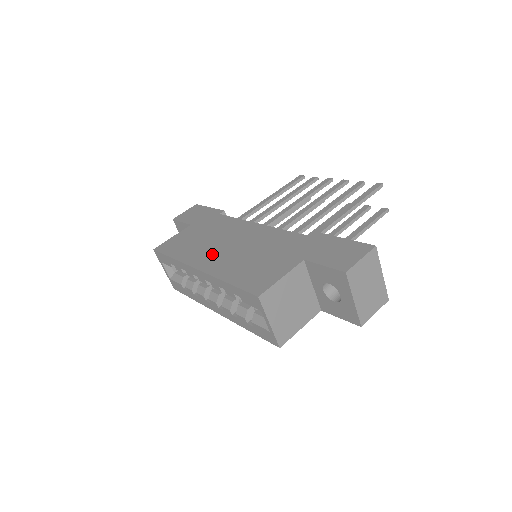
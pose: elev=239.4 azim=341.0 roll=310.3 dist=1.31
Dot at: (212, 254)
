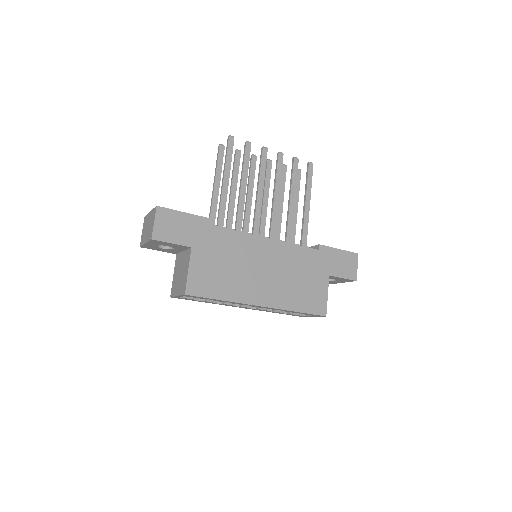
Dot at: (259, 286)
